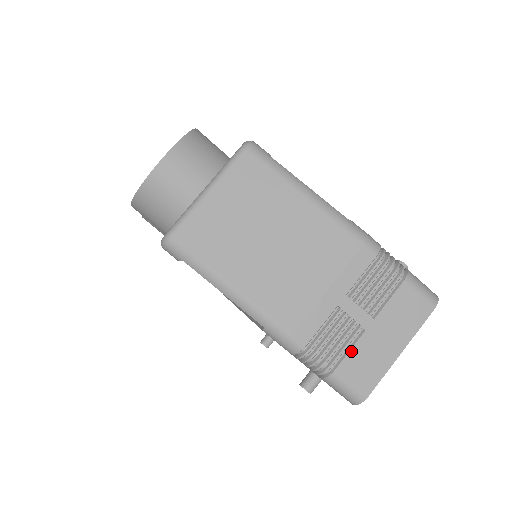
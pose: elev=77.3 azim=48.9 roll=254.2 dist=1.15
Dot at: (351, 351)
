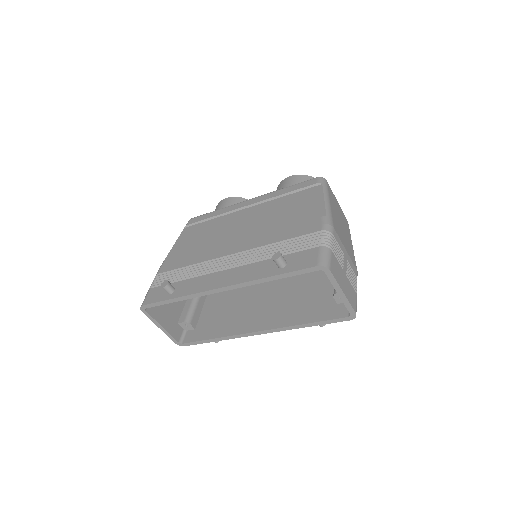
Dot at: (338, 261)
